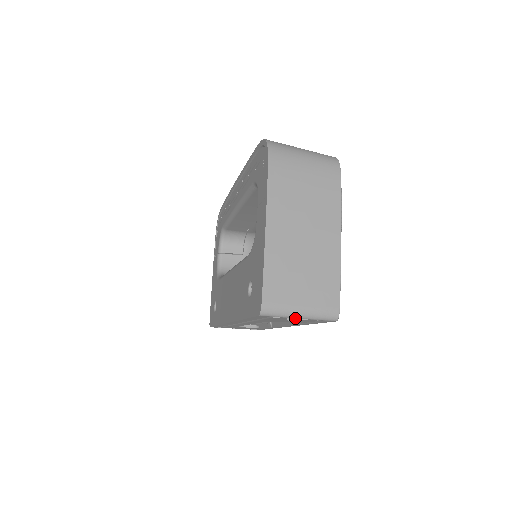
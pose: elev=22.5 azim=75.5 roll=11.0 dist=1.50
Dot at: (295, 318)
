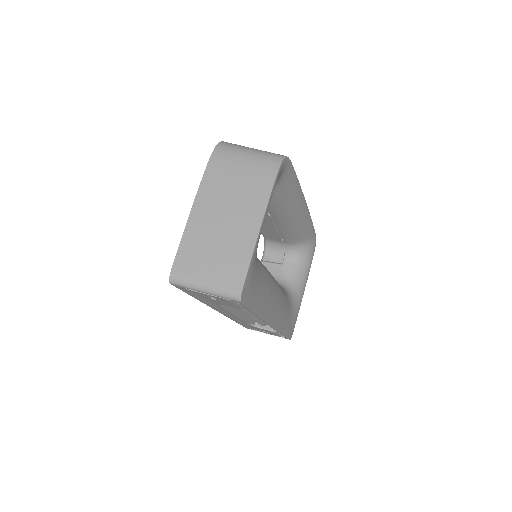
Dot at: (202, 292)
